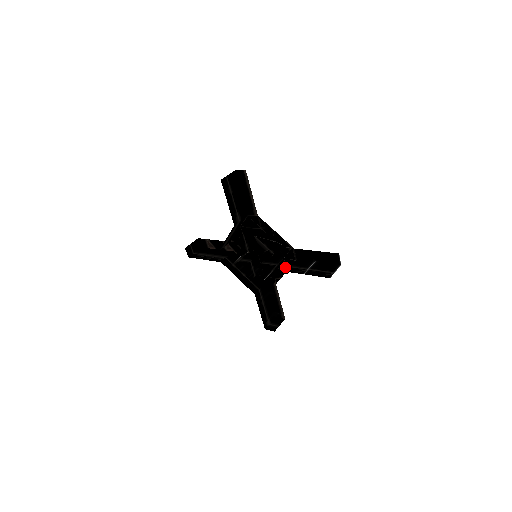
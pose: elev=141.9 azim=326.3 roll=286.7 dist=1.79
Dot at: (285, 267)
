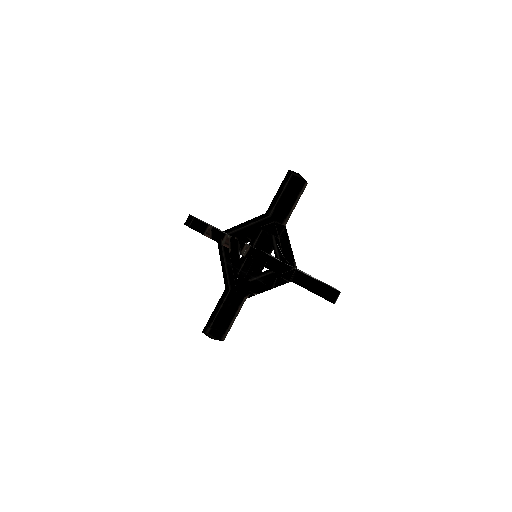
Dot at: (272, 284)
